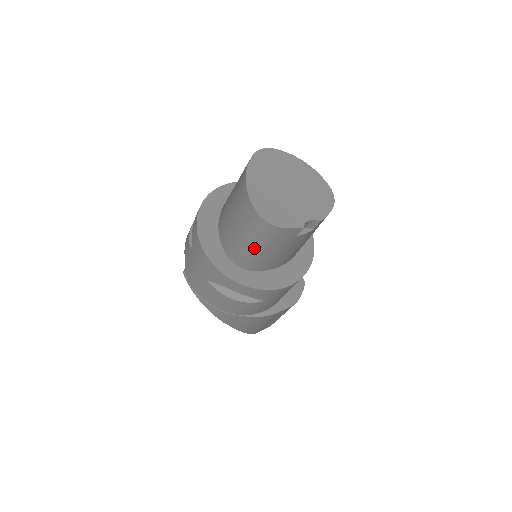
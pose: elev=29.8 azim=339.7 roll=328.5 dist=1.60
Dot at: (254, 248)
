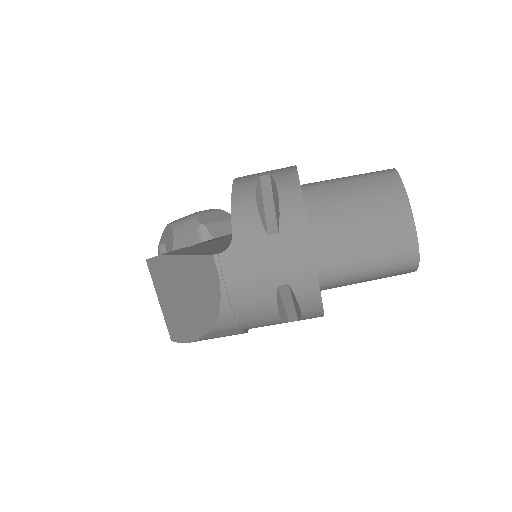
Dot at: (367, 274)
